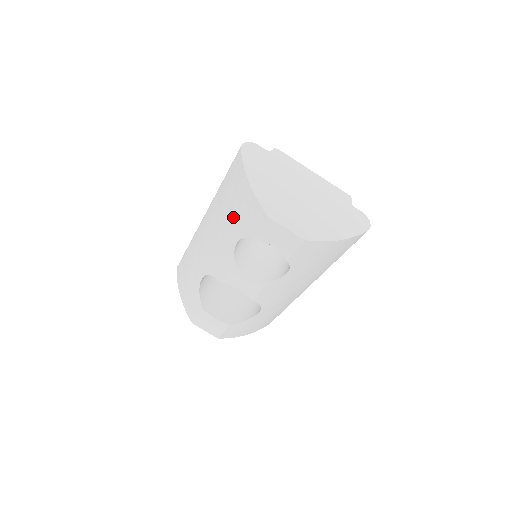
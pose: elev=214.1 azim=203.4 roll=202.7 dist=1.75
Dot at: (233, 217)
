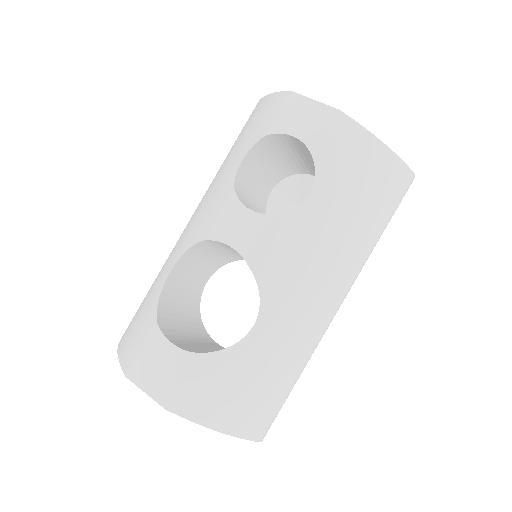
Dot at: (240, 145)
